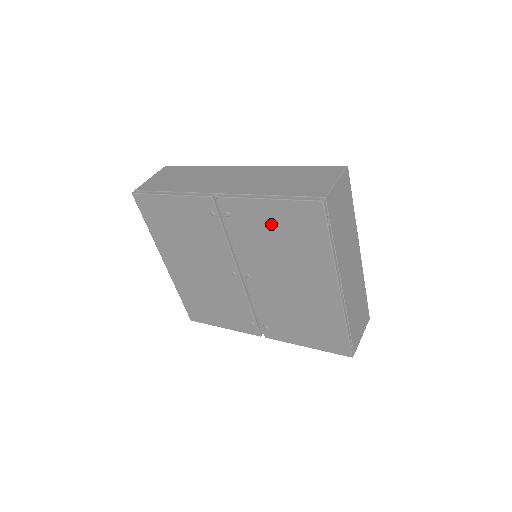
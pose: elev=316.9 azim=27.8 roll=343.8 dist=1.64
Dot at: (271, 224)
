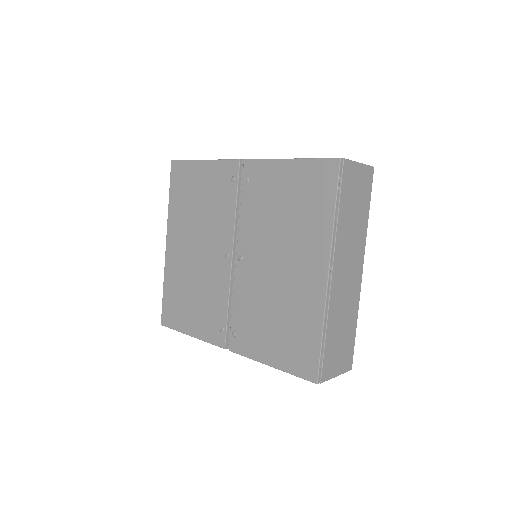
Dot at: (284, 189)
